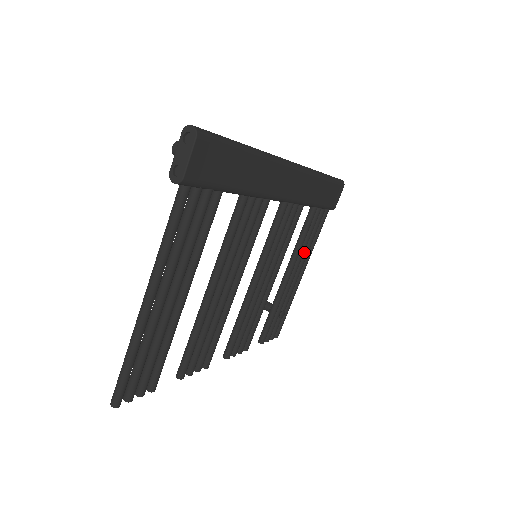
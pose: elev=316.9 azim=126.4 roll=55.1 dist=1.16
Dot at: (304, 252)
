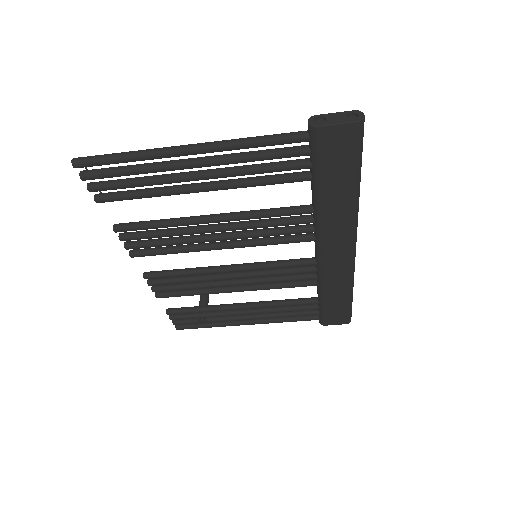
Dot at: (271, 314)
